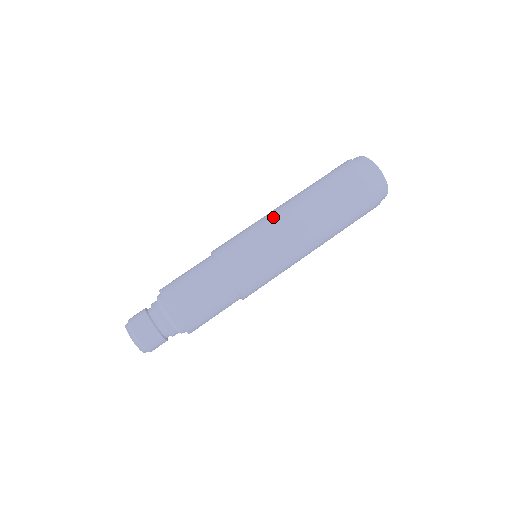
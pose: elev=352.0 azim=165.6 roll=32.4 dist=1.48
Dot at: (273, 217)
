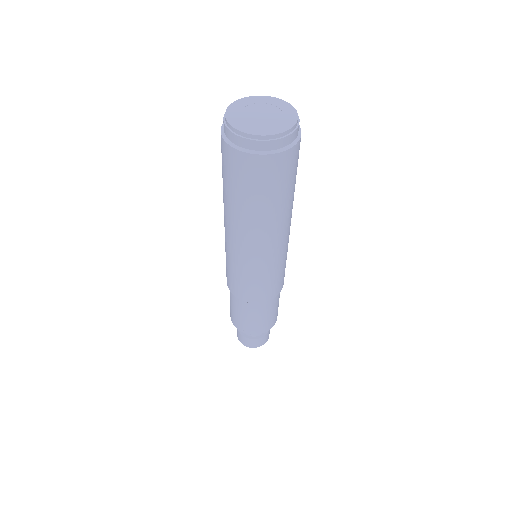
Dot at: (232, 248)
